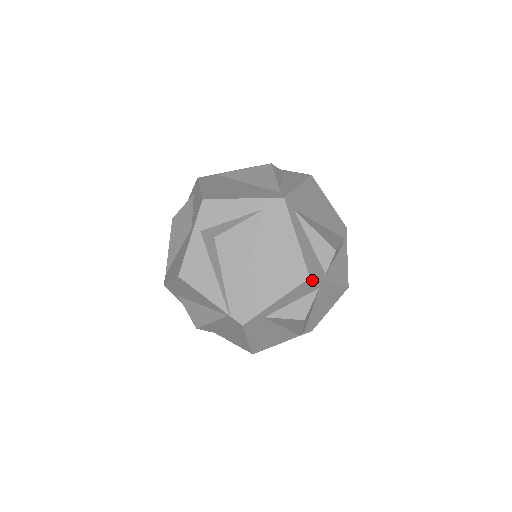
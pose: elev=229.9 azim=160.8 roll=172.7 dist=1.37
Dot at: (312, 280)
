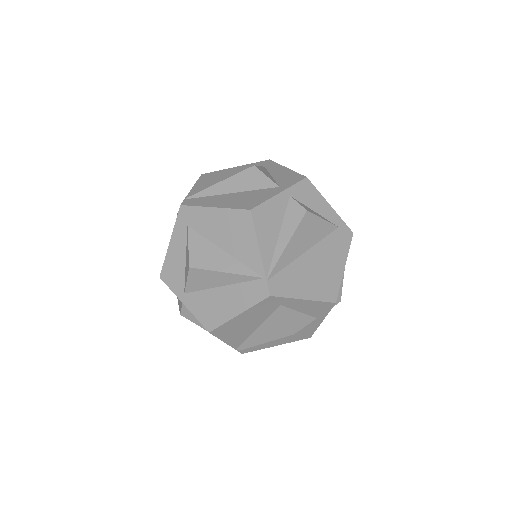
Dot at: (331, 306)
